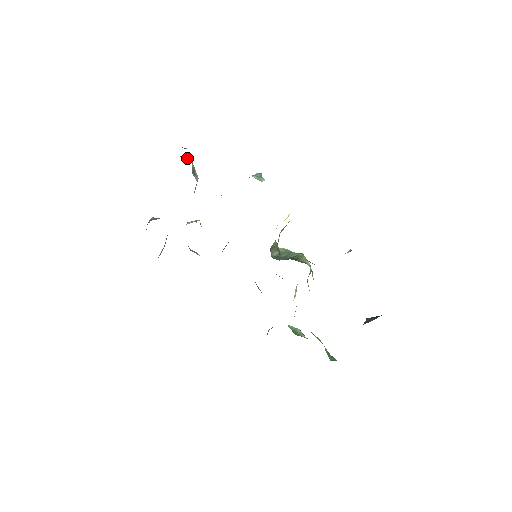
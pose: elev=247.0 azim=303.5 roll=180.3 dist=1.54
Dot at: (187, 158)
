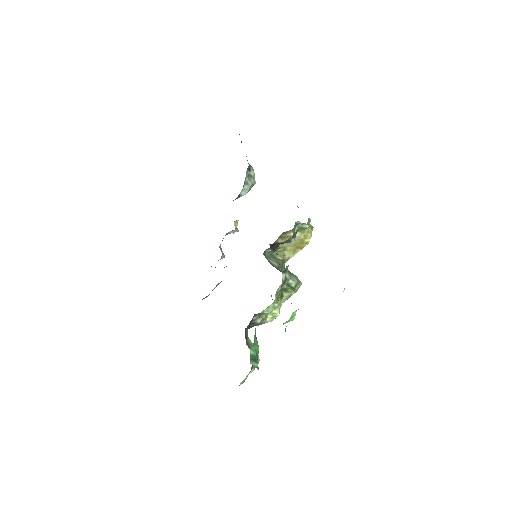
Dot at: occluded
